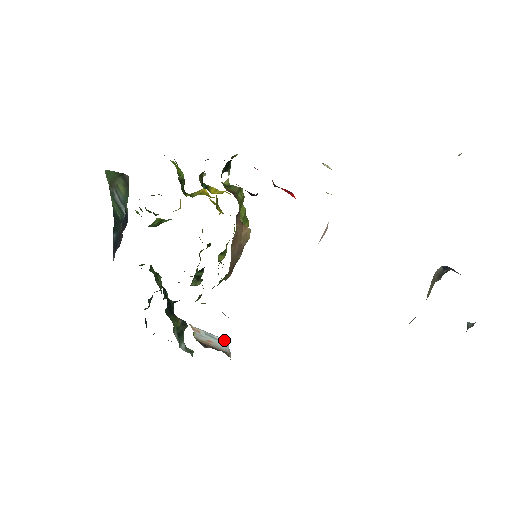
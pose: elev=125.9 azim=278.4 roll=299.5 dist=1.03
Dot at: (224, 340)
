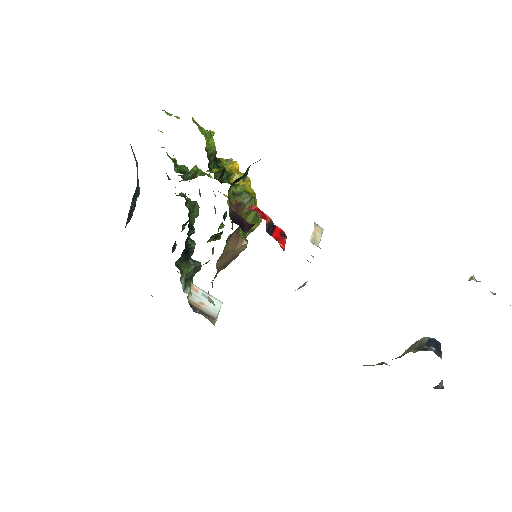
Dot at: (219, 302)
